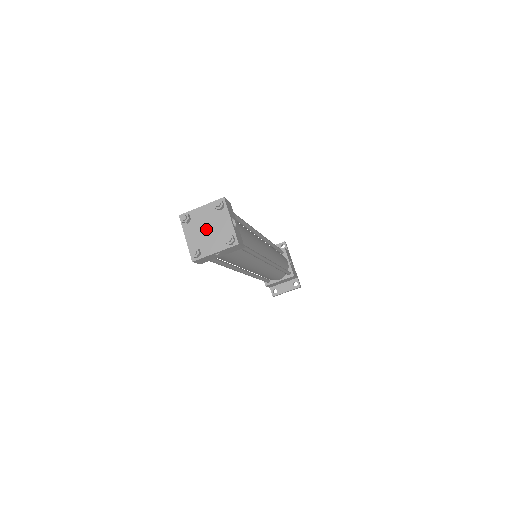
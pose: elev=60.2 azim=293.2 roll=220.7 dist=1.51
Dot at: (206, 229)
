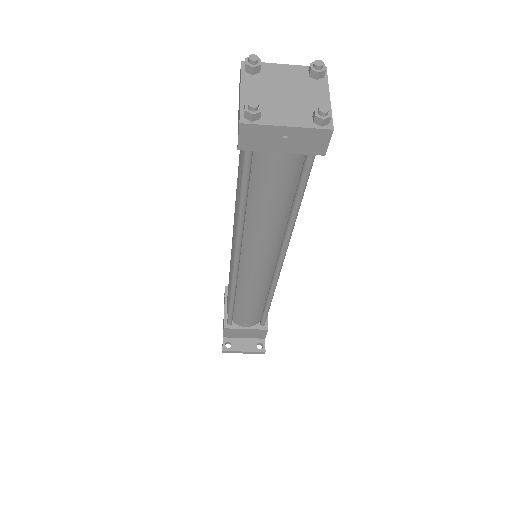
Dot at: (282, 92)
